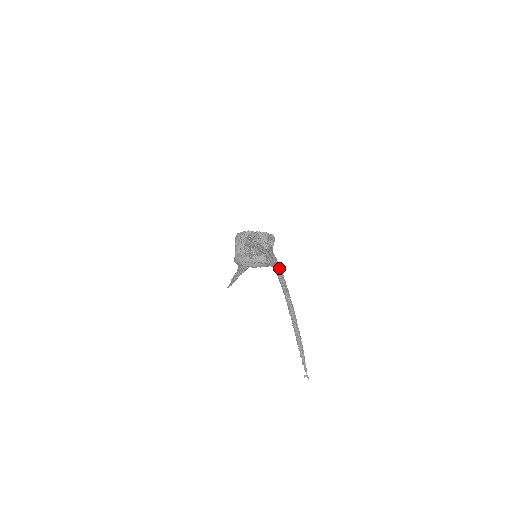
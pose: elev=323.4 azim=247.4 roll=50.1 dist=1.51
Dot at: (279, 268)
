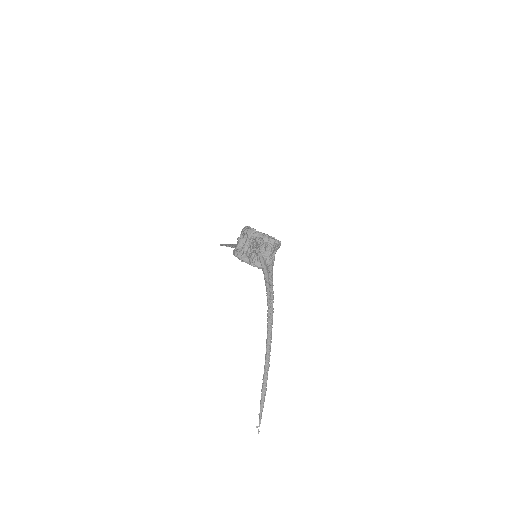
Dot at: (272, 302)
